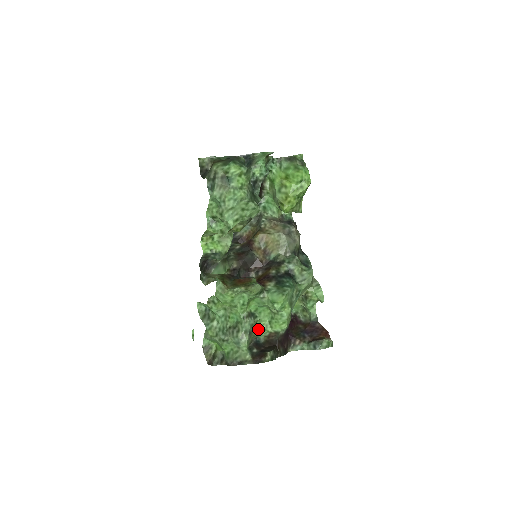
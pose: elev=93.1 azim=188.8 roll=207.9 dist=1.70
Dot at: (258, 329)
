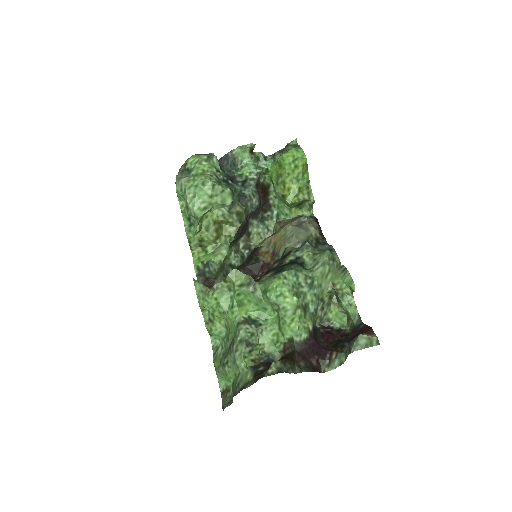
Dot at: (268, 343)
